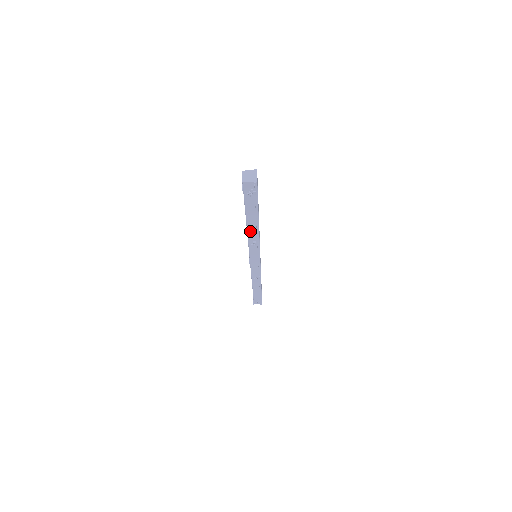
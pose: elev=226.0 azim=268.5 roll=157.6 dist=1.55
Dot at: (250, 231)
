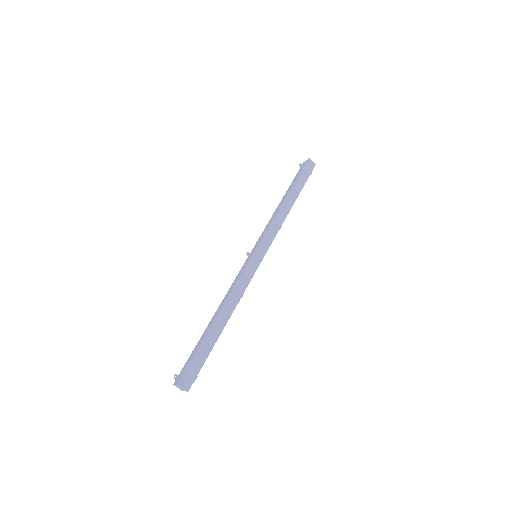
Dot at: occluded
